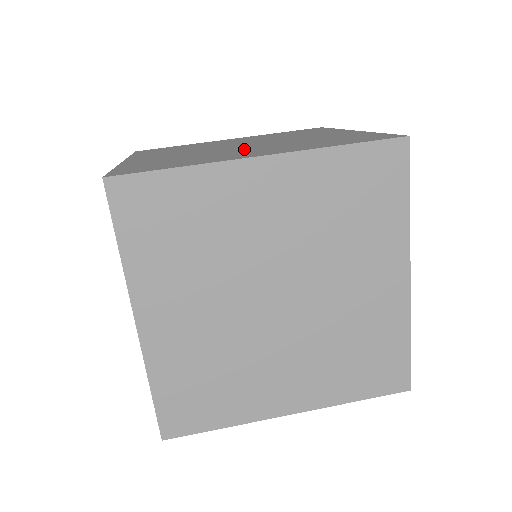
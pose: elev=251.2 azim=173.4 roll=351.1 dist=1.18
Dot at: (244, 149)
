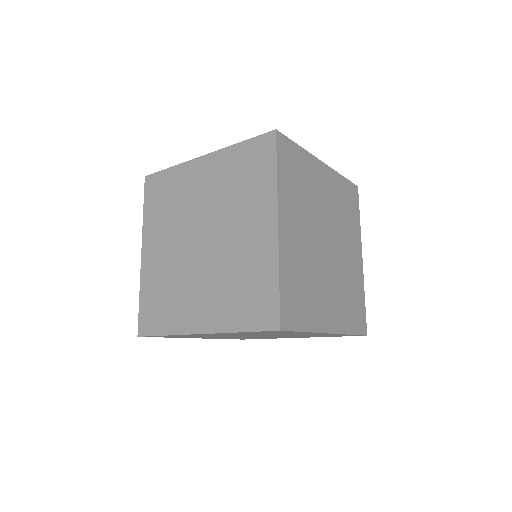
Dot at: (198, 278)
